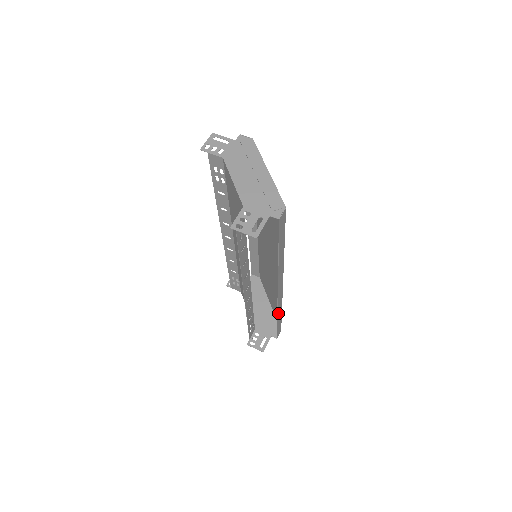
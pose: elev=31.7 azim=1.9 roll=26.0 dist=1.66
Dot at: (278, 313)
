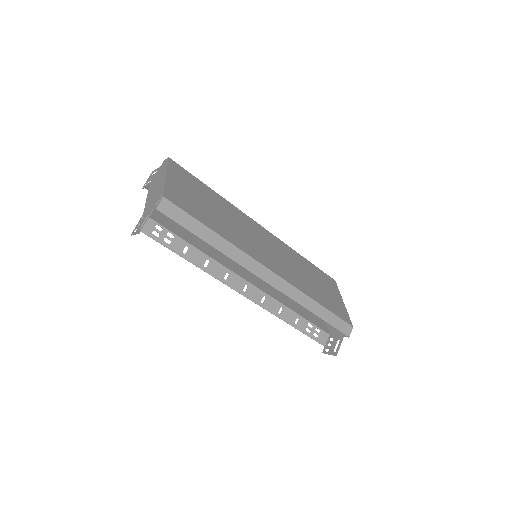
Dot at: (305, 305)
